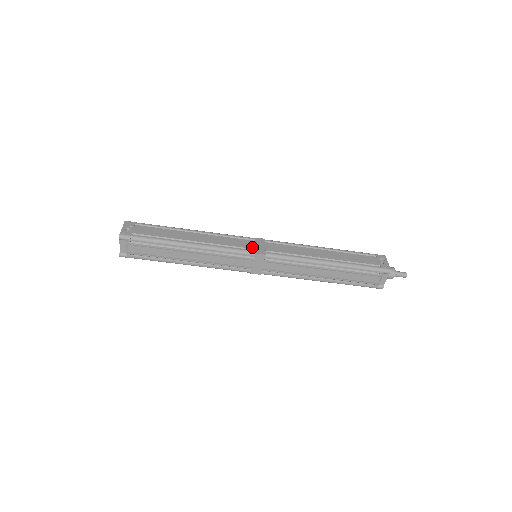
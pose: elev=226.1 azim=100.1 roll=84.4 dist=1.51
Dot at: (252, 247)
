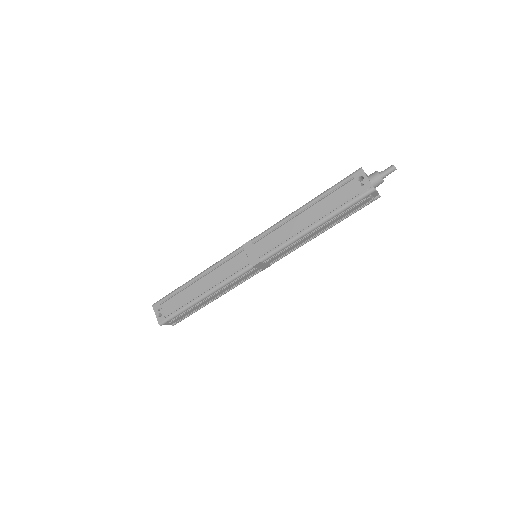
Dot at: (246, 261)
